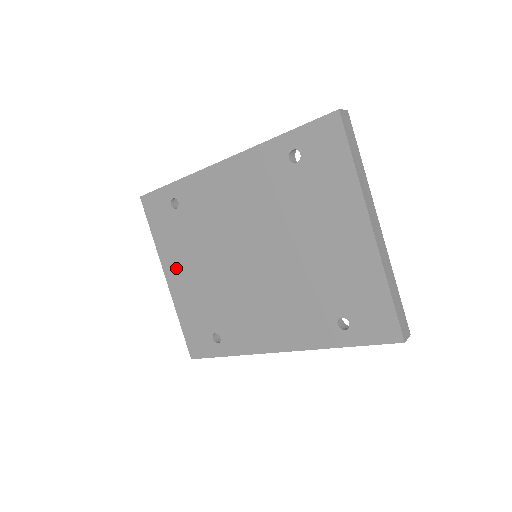
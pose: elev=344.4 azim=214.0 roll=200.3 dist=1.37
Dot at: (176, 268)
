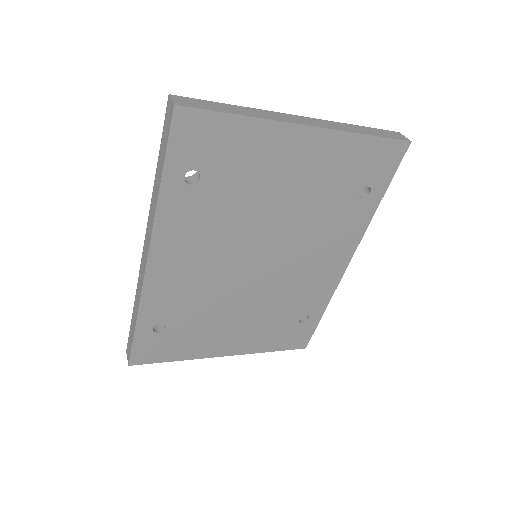
Dot at: (222, 343)
